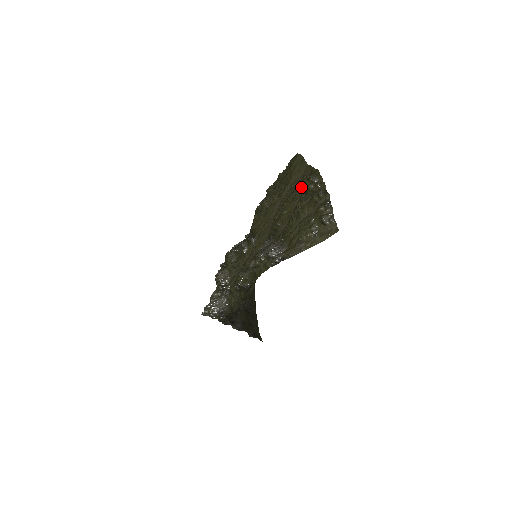
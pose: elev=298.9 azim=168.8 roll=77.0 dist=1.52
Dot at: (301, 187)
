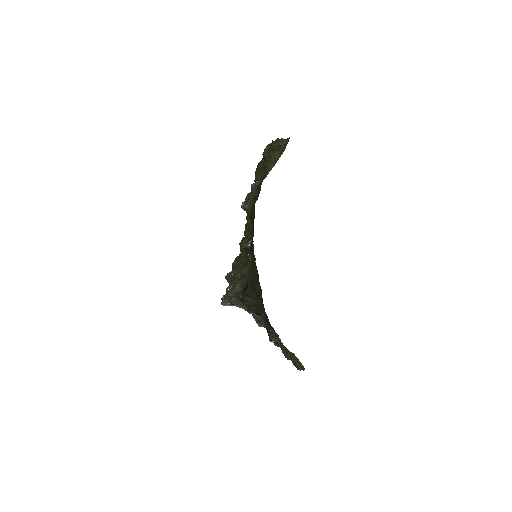
Dot at: occluded
